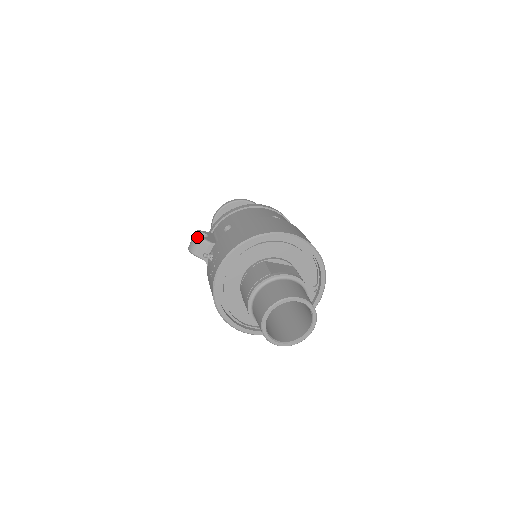
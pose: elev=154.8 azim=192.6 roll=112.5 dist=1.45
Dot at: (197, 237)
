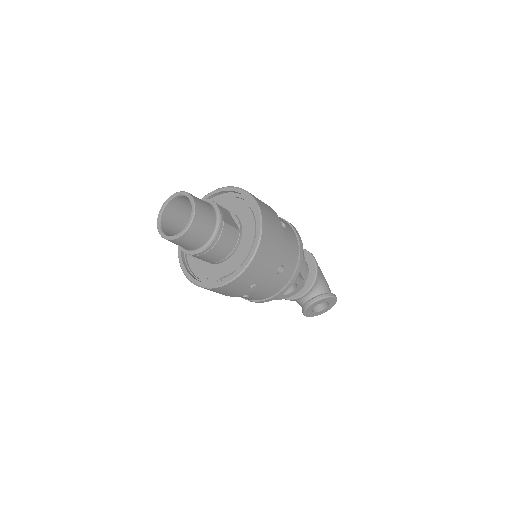
Dot at: occluded
